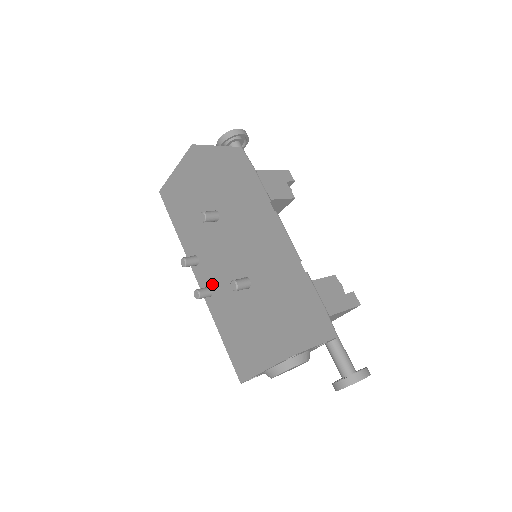
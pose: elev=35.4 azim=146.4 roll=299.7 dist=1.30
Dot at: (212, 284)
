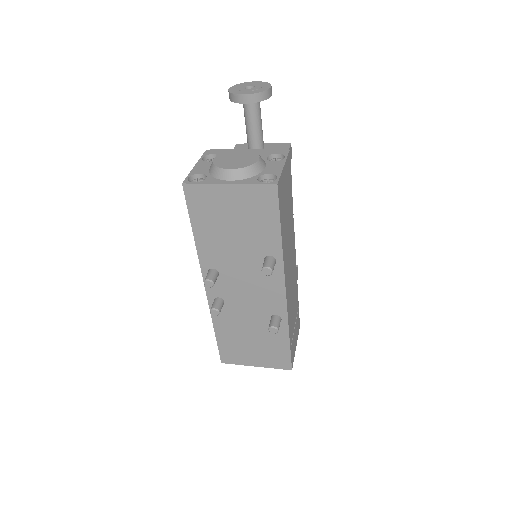
Dot at: (228, 299)
